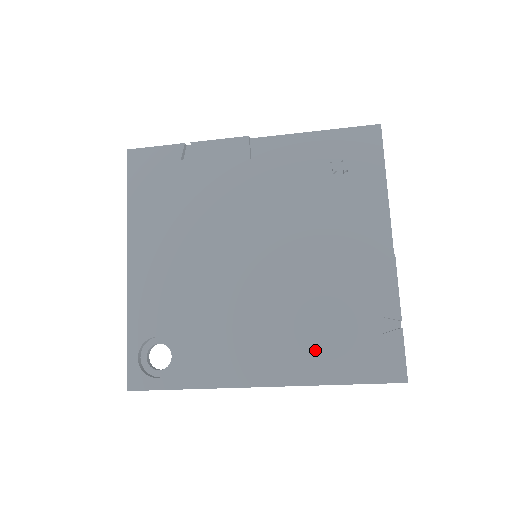
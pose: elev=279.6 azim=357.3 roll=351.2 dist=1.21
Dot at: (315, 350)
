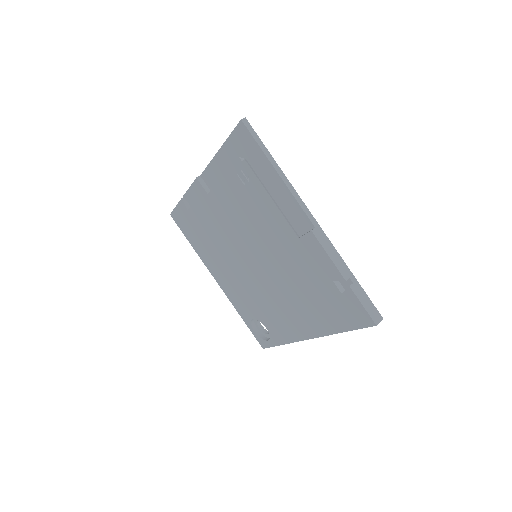
Dot at: (316, 313)
